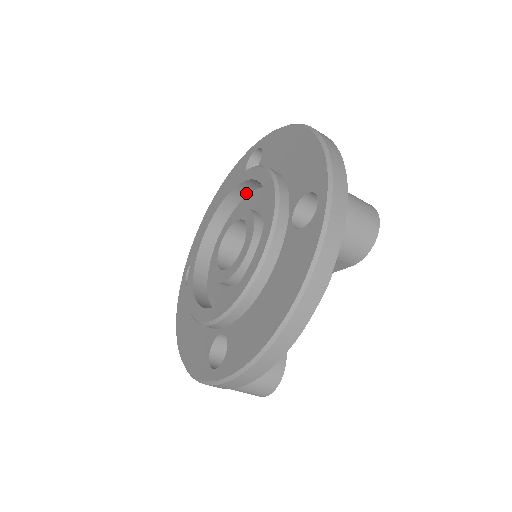
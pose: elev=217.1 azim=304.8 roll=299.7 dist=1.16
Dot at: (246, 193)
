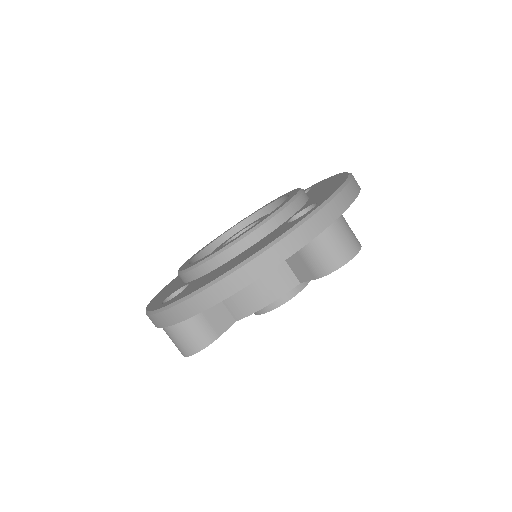
Dot at: occluded
